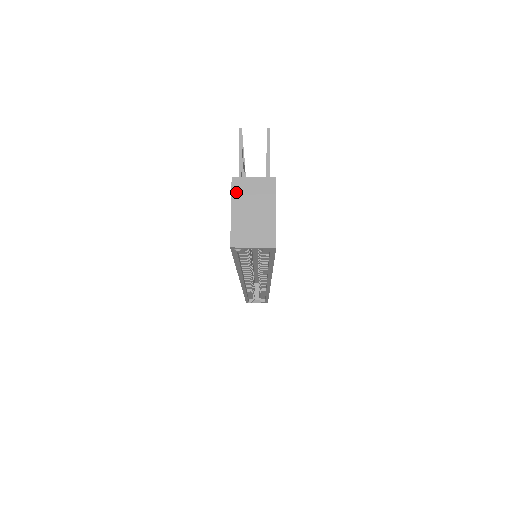
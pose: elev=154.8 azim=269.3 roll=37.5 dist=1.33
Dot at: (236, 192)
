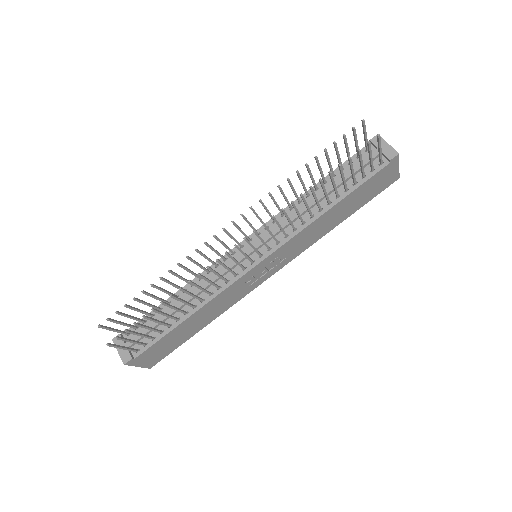
Dot at: occluded
